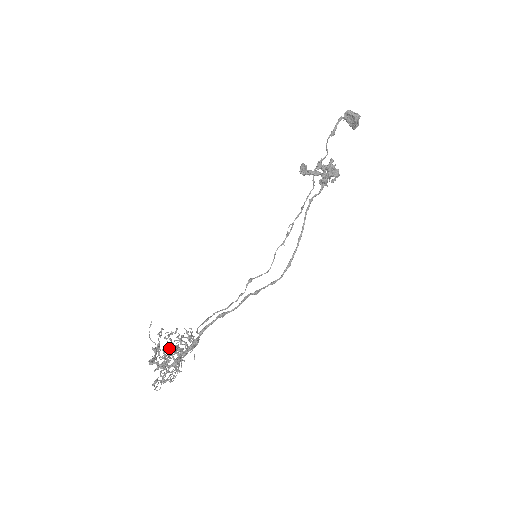
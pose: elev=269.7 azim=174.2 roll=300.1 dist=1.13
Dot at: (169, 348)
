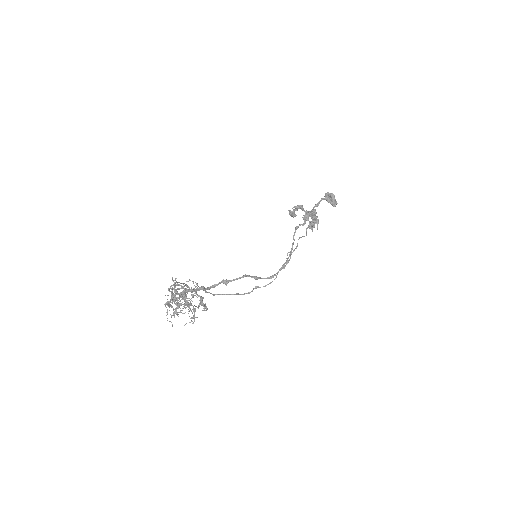
Dot at: (183, 297)
